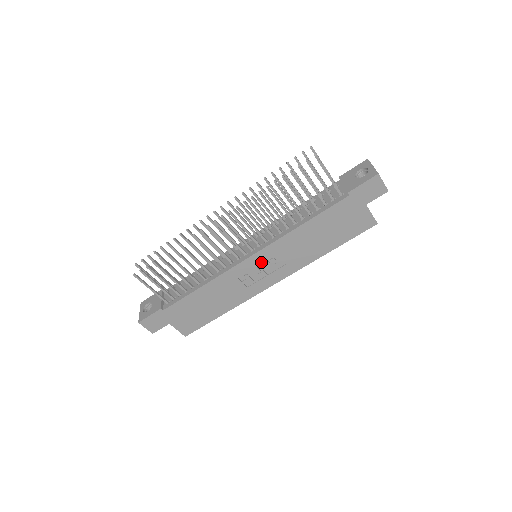
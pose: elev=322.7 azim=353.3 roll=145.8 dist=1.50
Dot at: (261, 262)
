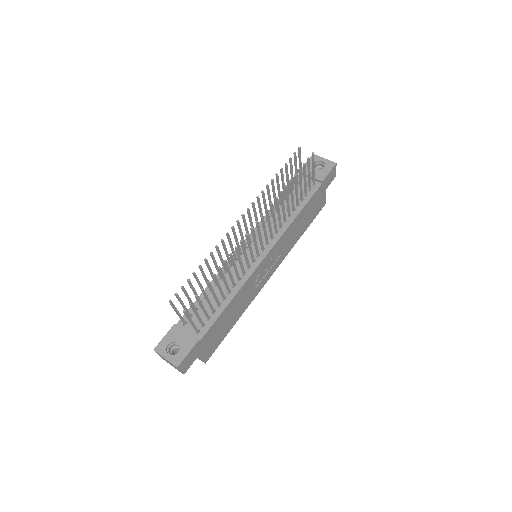
Dot at: (270, 258)
